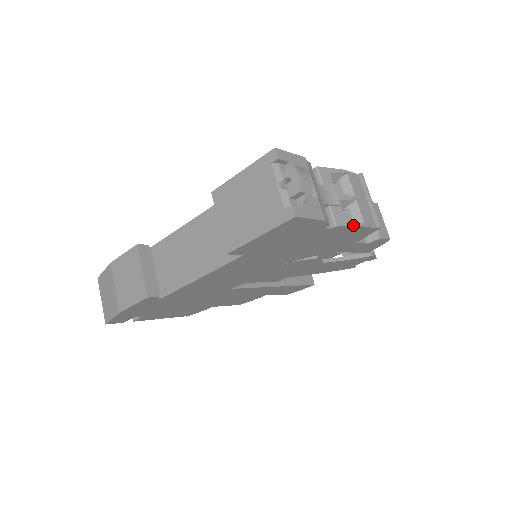
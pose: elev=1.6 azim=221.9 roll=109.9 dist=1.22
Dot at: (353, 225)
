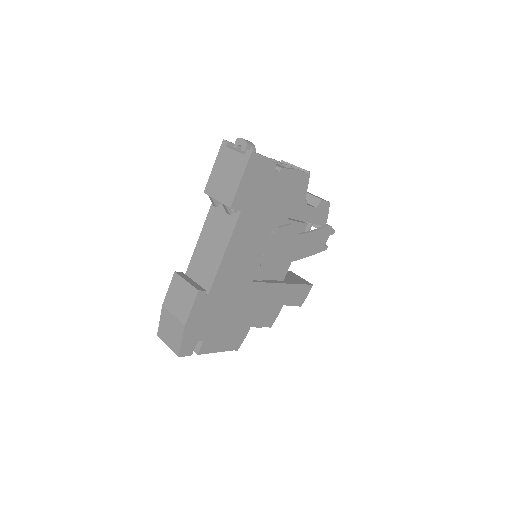
Dot at: (291, 169)
